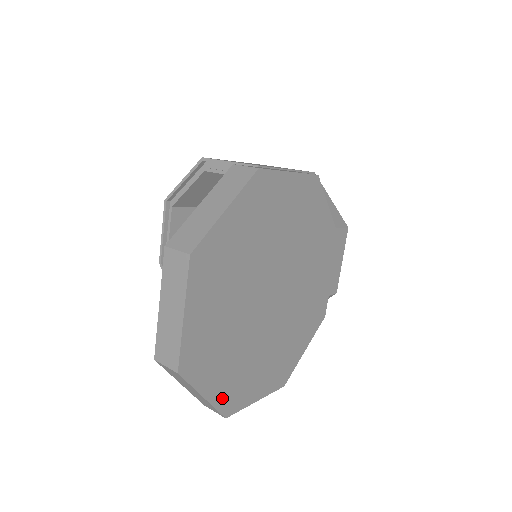
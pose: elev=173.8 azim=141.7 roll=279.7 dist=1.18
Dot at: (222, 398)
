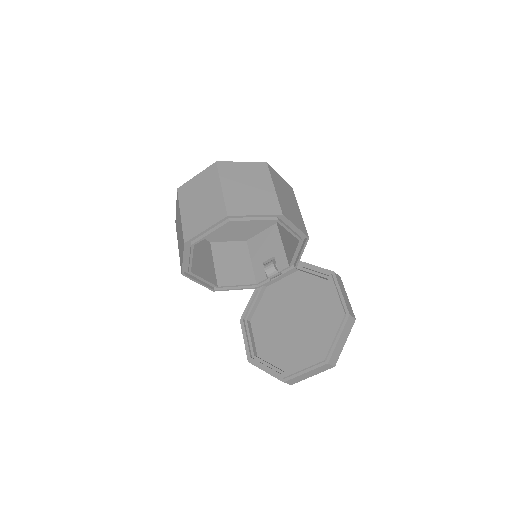
Dot at: occluded
